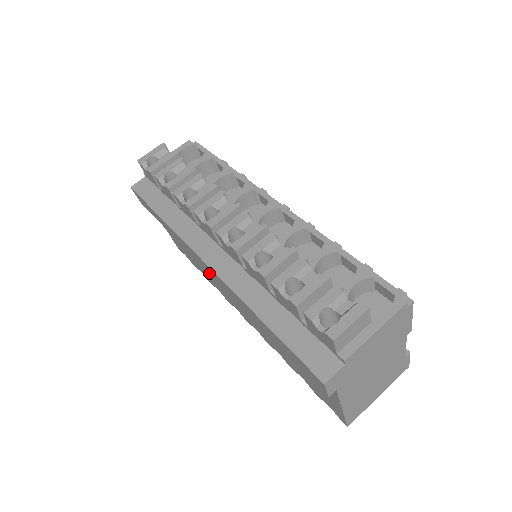
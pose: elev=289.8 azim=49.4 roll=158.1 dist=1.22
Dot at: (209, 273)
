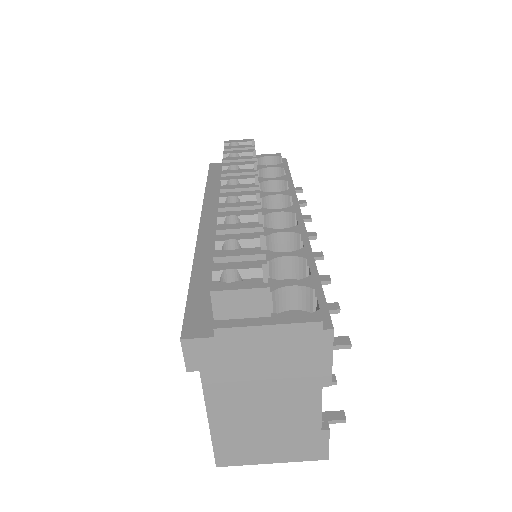
Dot at: occluded
